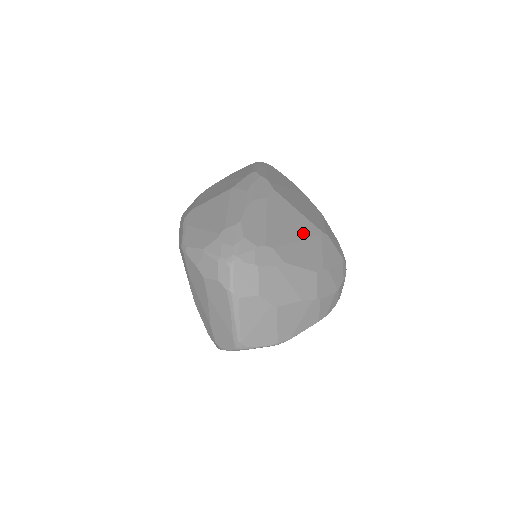
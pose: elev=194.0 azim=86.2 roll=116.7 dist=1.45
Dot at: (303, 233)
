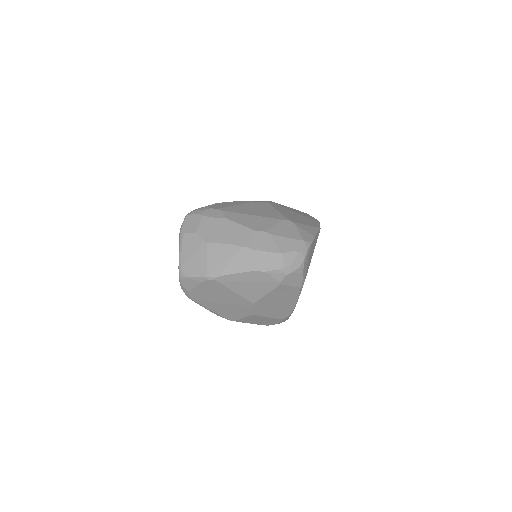
Dot at: (264, 215)
